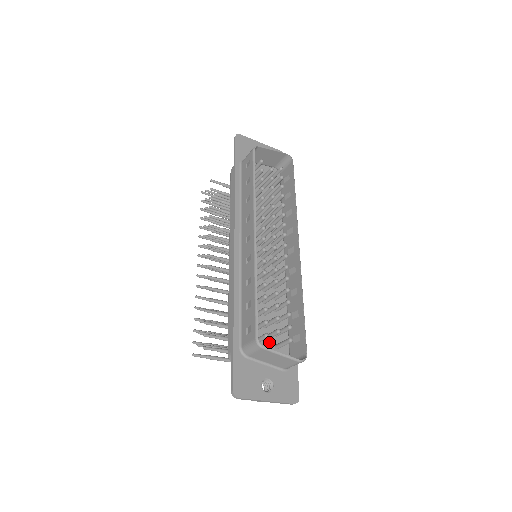
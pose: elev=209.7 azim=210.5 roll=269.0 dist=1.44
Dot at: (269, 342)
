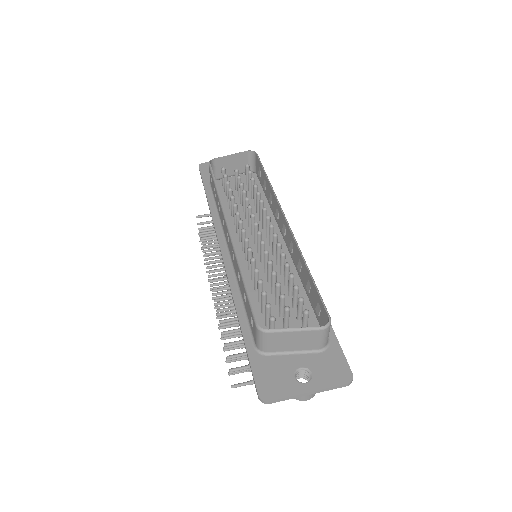
Dot at: occluded
